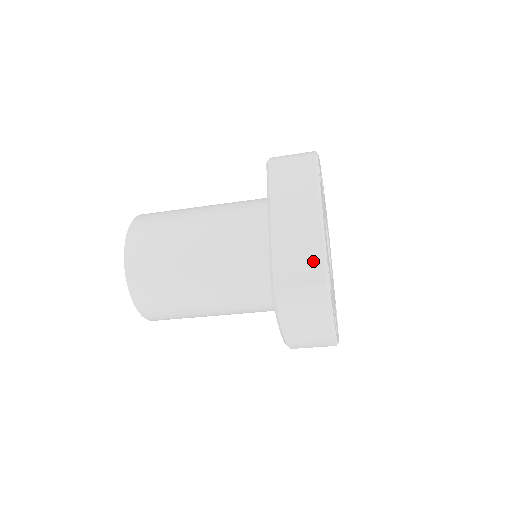
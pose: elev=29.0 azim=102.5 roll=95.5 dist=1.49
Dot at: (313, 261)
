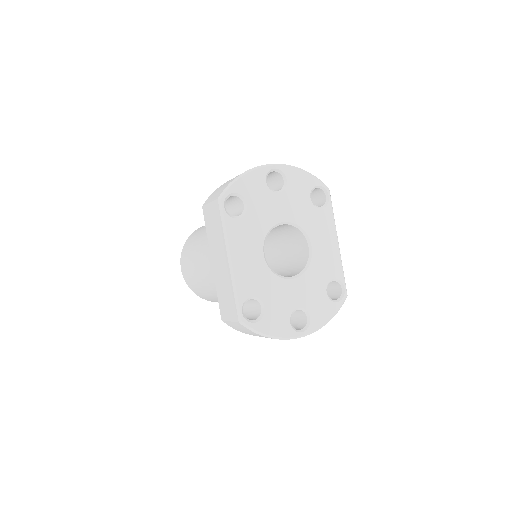
Dot at: (231, 302)
